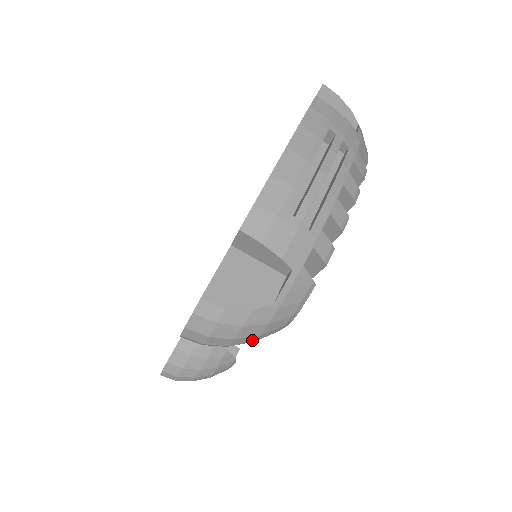
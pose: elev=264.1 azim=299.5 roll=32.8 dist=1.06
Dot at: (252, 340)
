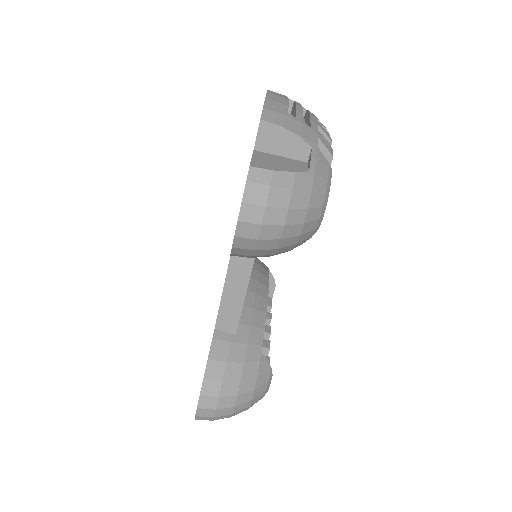
Dot at: (301, 219)
